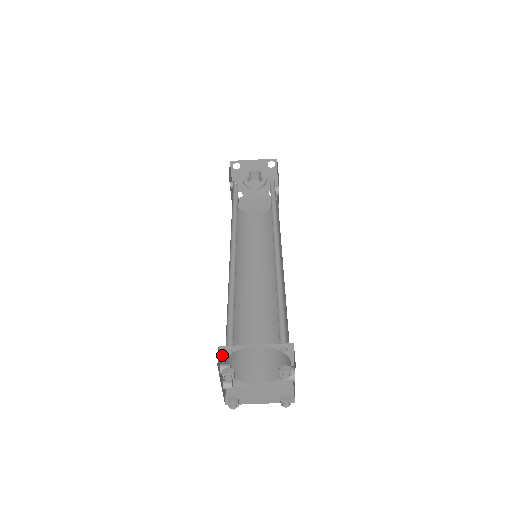
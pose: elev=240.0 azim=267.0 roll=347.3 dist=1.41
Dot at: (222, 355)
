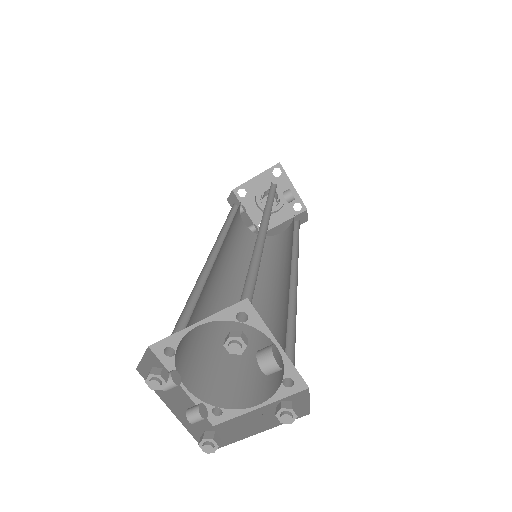
Dot at: (165, 363)
